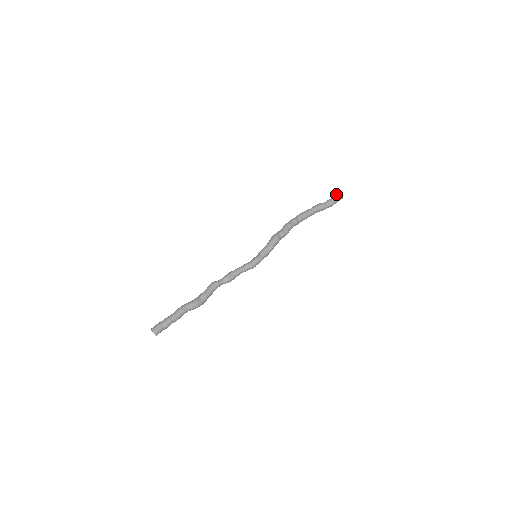
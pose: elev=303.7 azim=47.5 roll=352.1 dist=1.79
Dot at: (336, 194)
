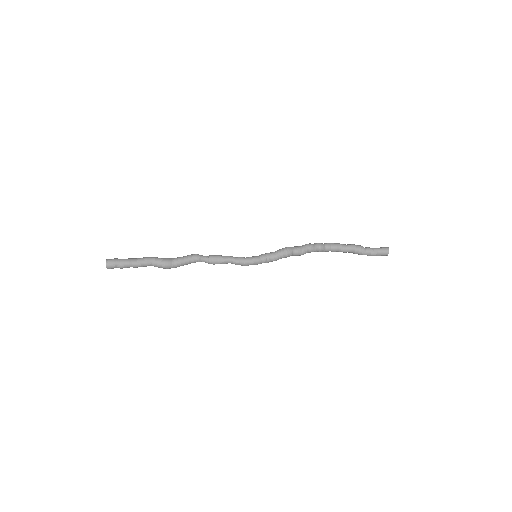
Dot at: (384, 247)
